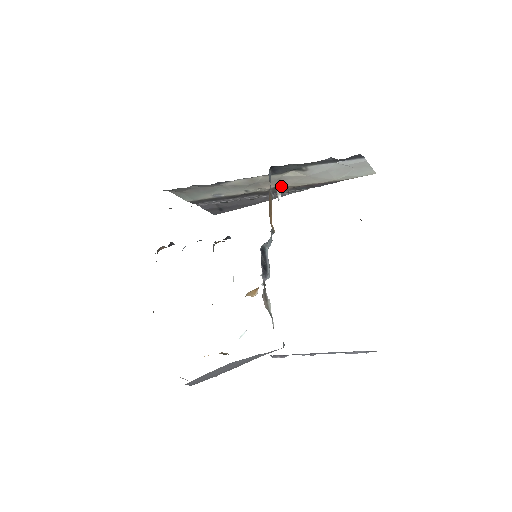
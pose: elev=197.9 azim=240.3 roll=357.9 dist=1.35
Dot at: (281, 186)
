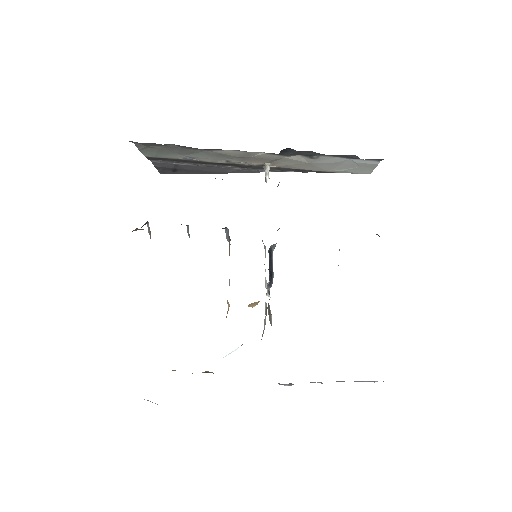
Dot at: (270, 165)
